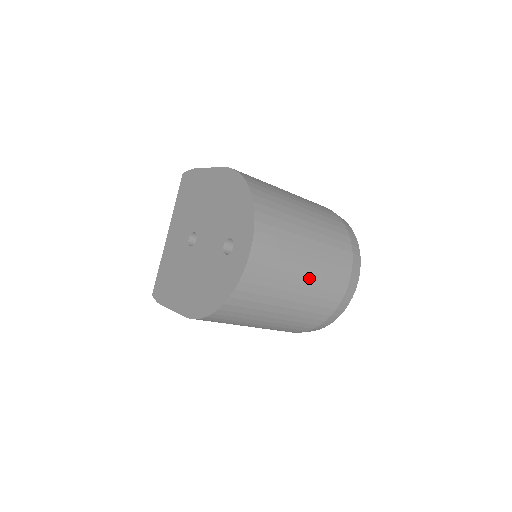
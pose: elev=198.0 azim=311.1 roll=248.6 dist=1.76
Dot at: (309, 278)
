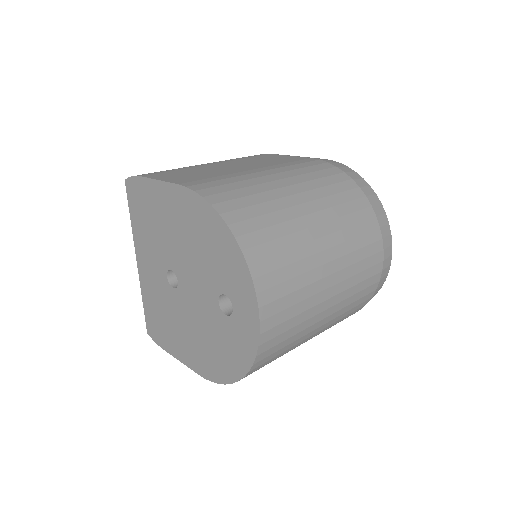
Dot at: (337, 295)
